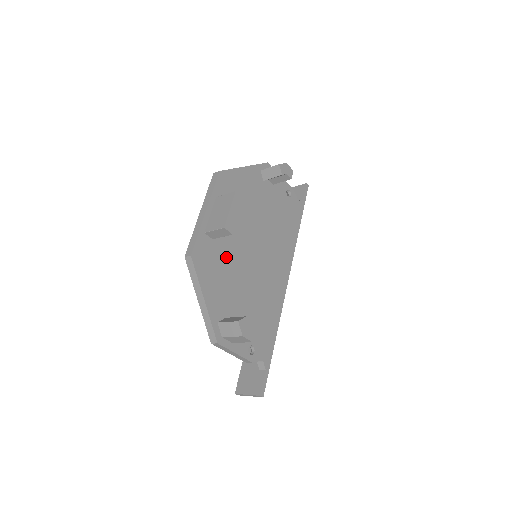
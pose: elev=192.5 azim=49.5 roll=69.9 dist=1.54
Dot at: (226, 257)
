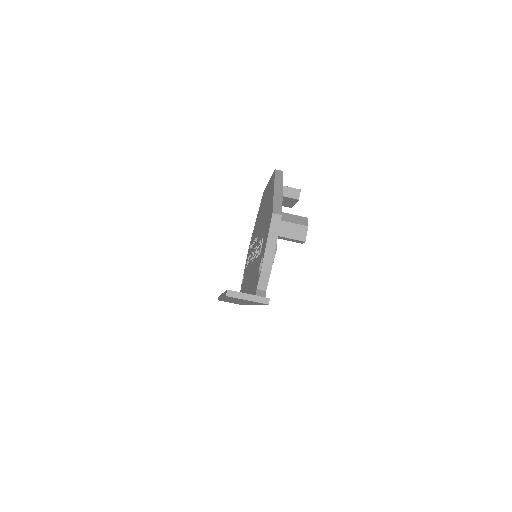
Dot at: occluded
